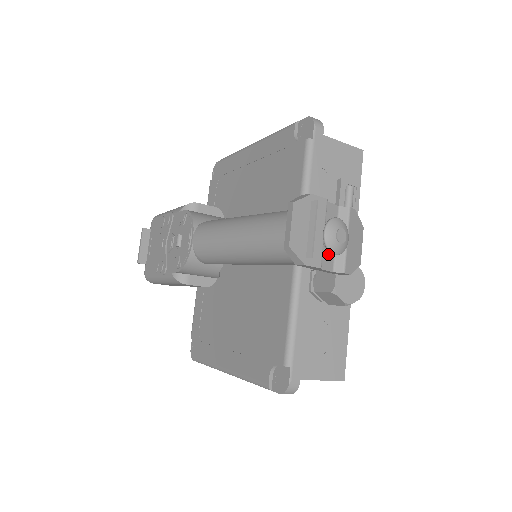
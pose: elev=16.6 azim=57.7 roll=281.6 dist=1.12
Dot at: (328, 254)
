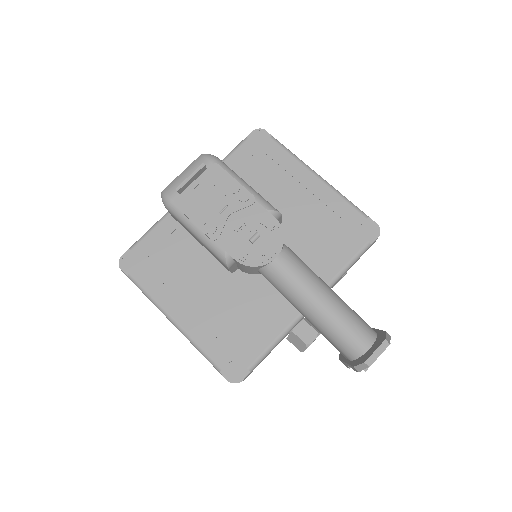
Dot at: occluded
